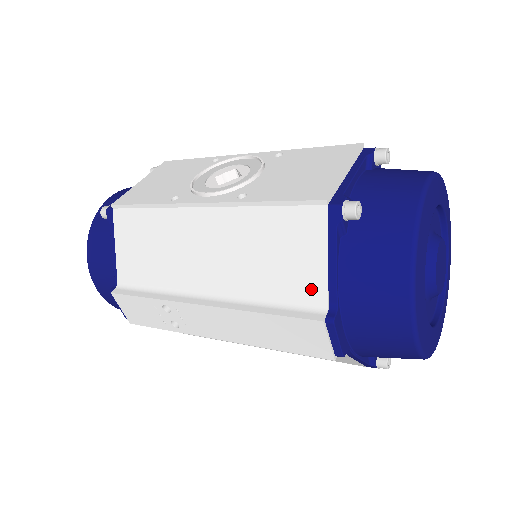
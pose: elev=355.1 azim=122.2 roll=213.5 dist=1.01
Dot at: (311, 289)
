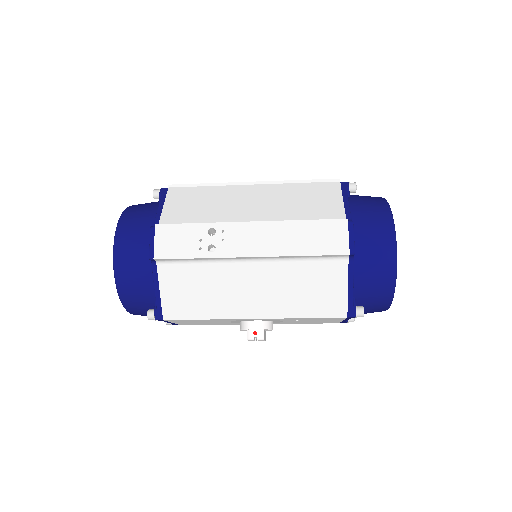
Dot at: (334, 213)
